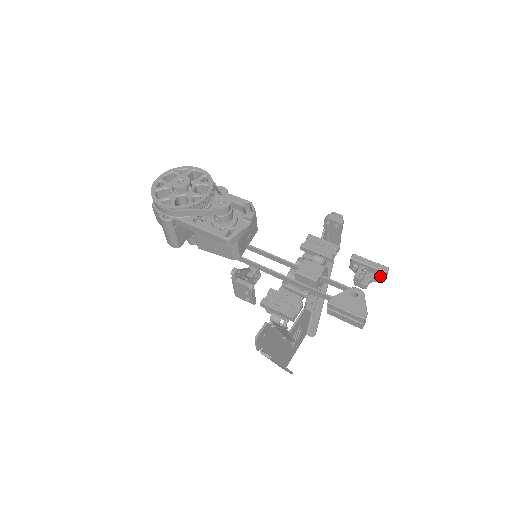
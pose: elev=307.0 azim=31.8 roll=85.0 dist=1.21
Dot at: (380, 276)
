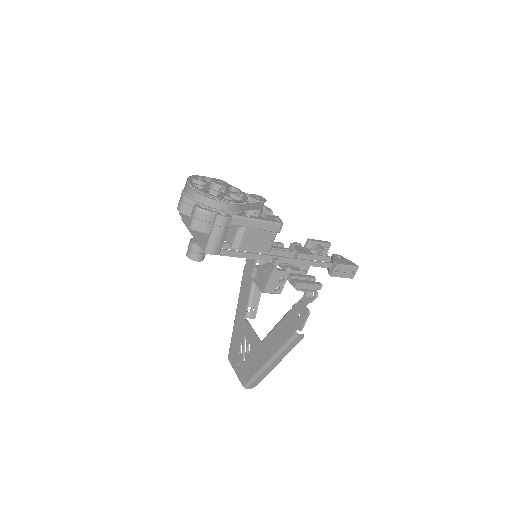
Dot at: (328, 249)
